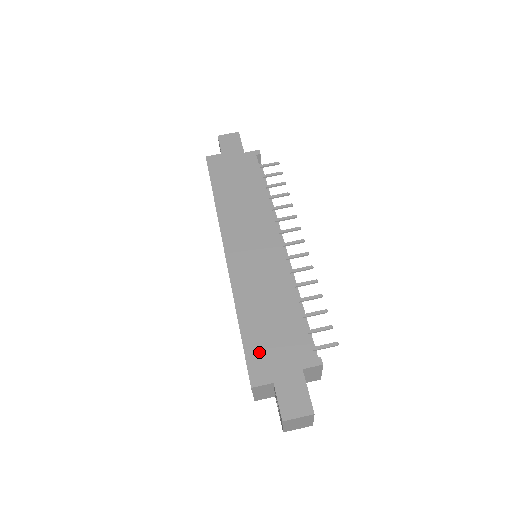
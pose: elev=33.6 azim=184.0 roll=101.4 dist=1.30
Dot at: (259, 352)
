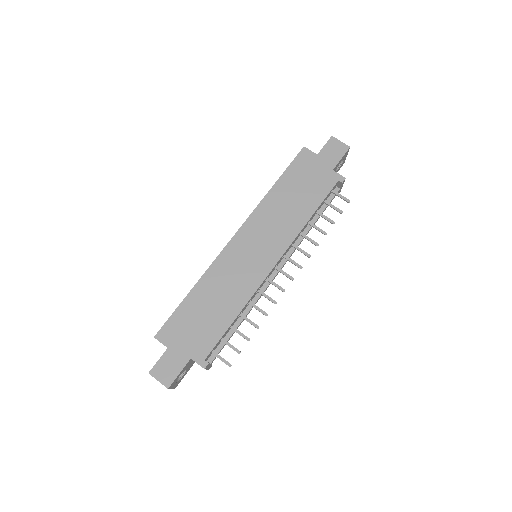
Dot at: (180, 322)
